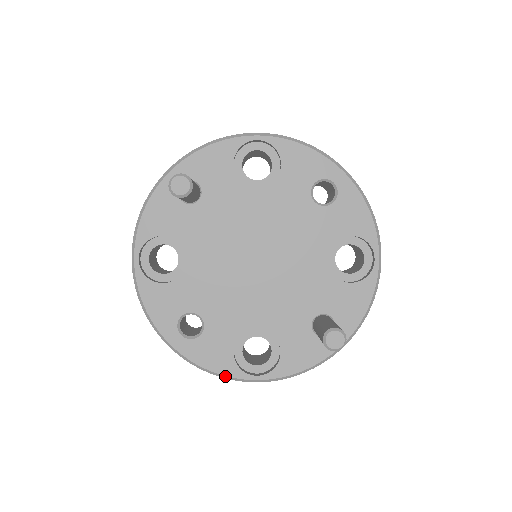
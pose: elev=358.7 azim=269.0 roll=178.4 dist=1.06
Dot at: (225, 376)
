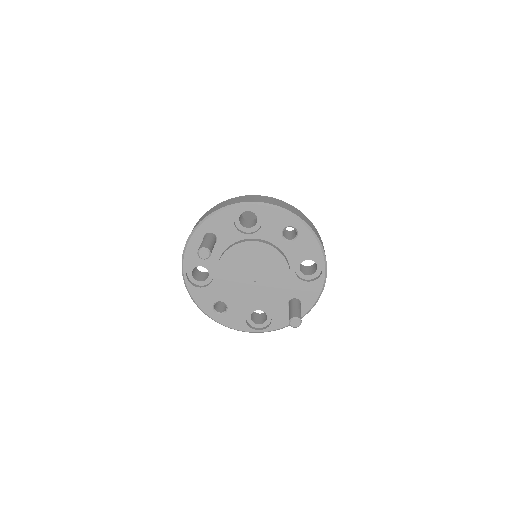
Dot at: (242, 331)
